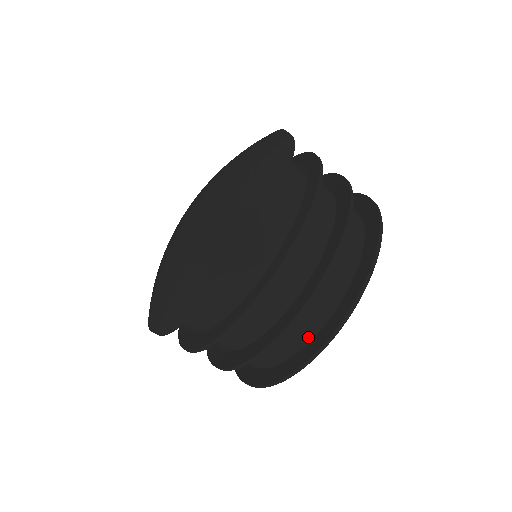
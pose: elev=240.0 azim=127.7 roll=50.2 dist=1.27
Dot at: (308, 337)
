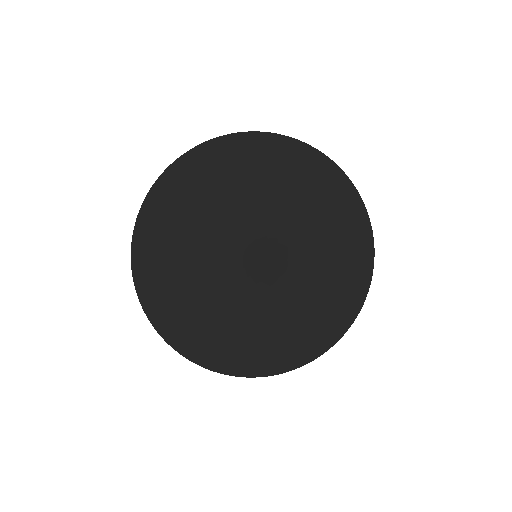
Dot at: occluded
